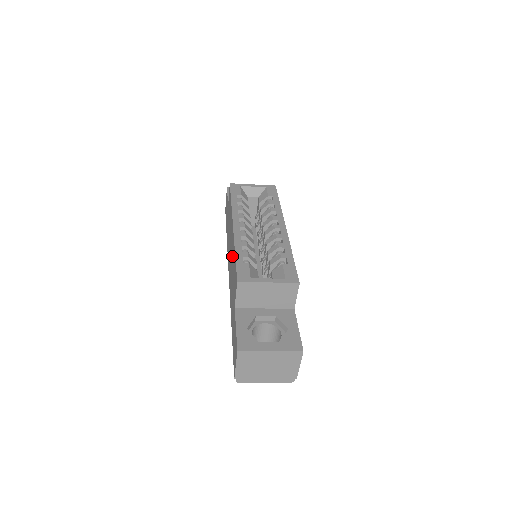
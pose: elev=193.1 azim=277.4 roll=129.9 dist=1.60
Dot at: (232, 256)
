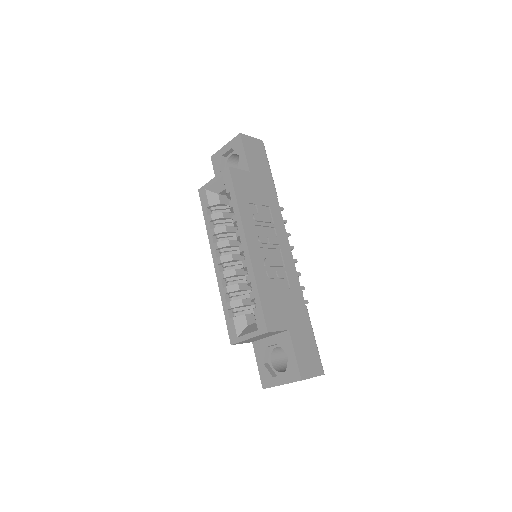
Dot at: occluded
